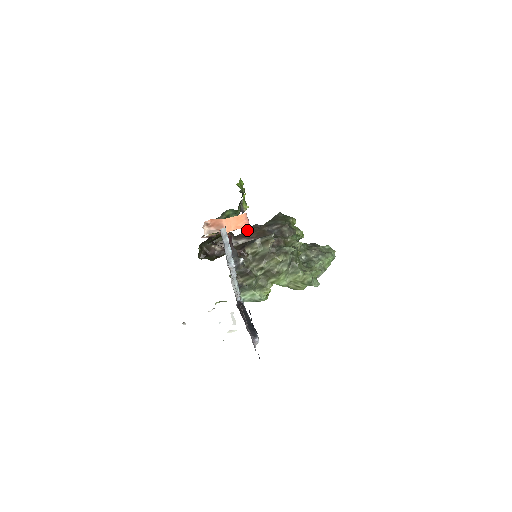
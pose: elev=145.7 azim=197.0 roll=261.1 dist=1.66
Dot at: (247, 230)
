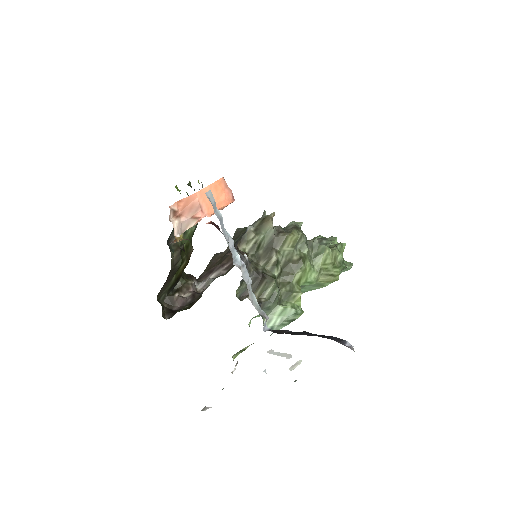
Dot at: (209, 264)
